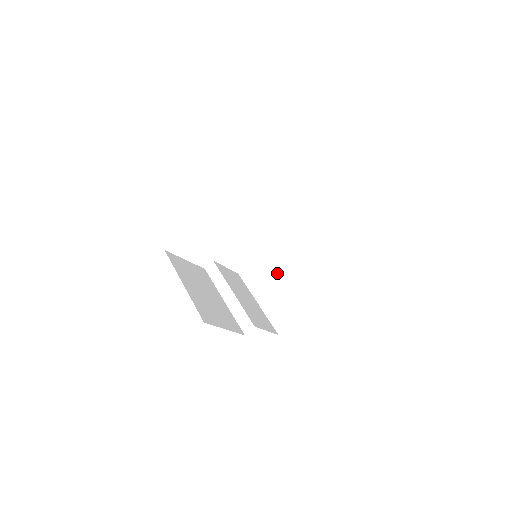
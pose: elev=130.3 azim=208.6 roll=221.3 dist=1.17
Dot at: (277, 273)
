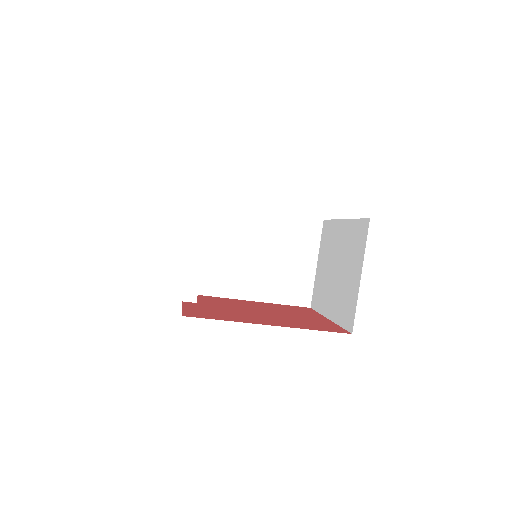
Dot at: (240, 243)
